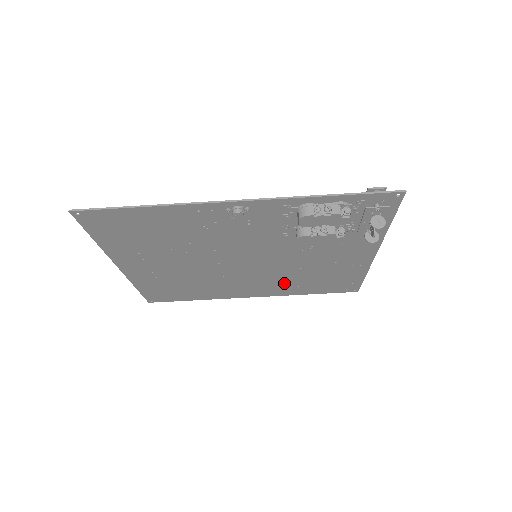
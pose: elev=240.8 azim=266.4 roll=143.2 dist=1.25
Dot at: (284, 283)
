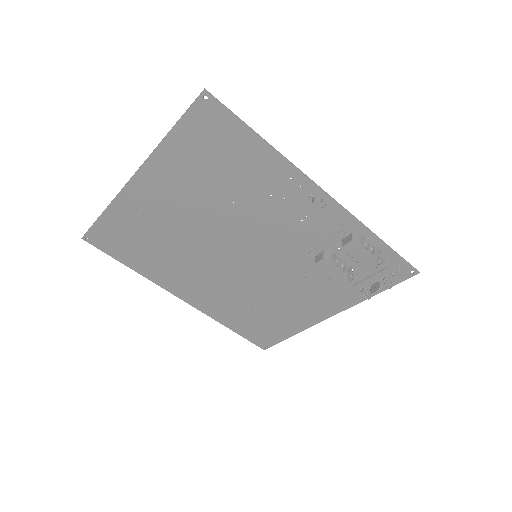
Dot at: (230, 301)
